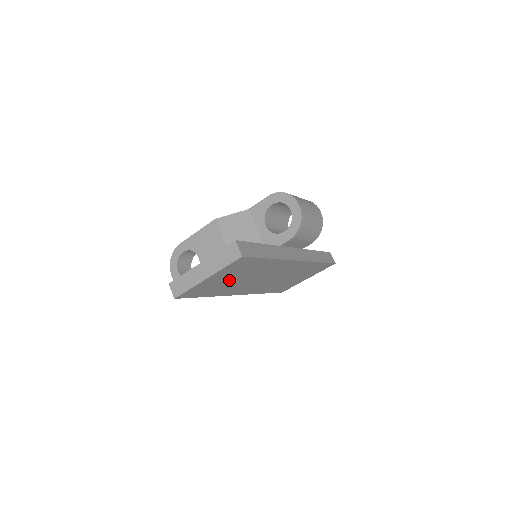
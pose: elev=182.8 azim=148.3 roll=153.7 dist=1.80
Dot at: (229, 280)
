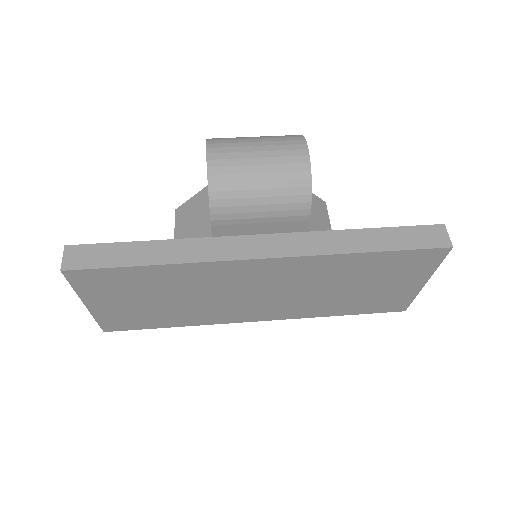
Dot at: (153, 303)
